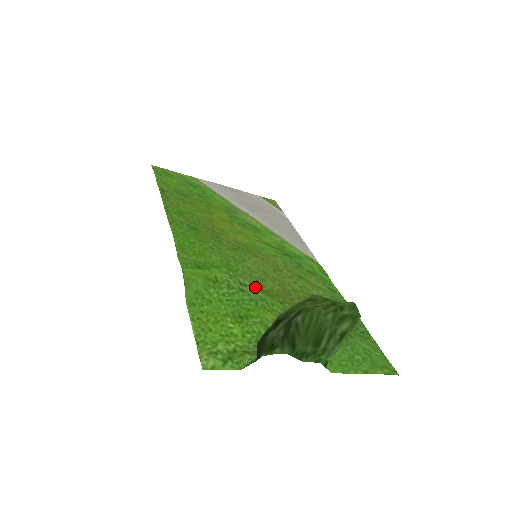
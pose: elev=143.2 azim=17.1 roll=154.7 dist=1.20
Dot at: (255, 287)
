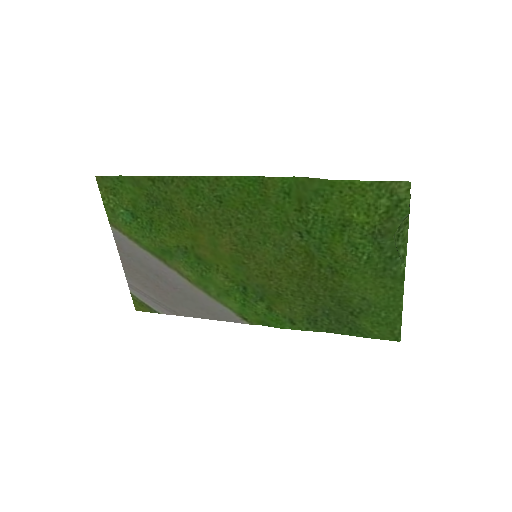
Dot at: (303, 245)
